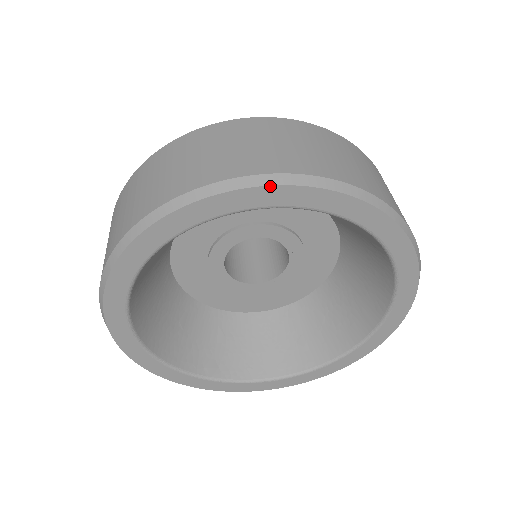
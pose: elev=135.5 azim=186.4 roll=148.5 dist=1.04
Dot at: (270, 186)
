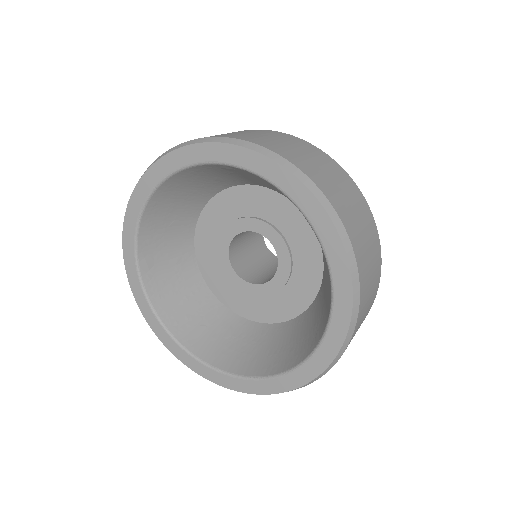
Dot at: (334, 225)
